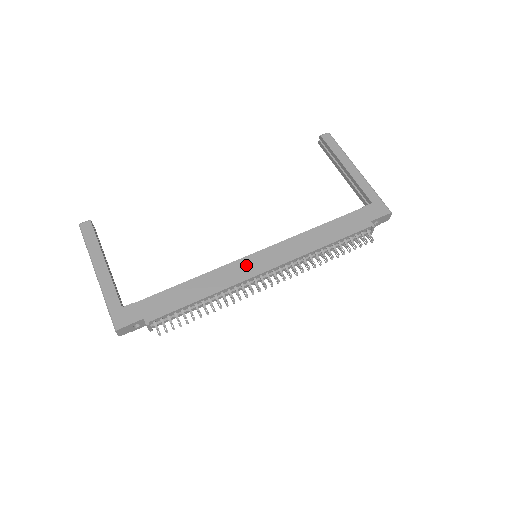
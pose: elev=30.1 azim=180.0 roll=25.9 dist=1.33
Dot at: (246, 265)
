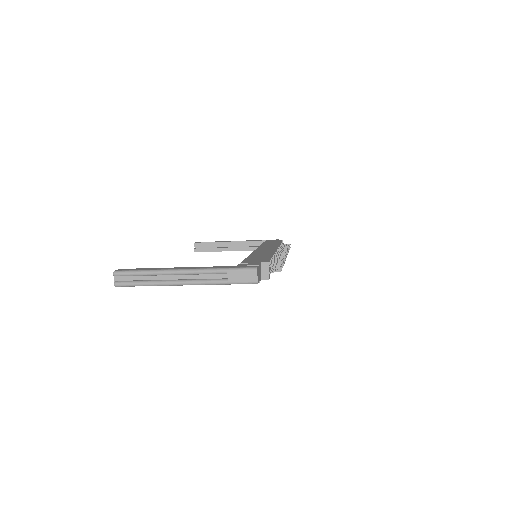
Dot at: (262, 250)
